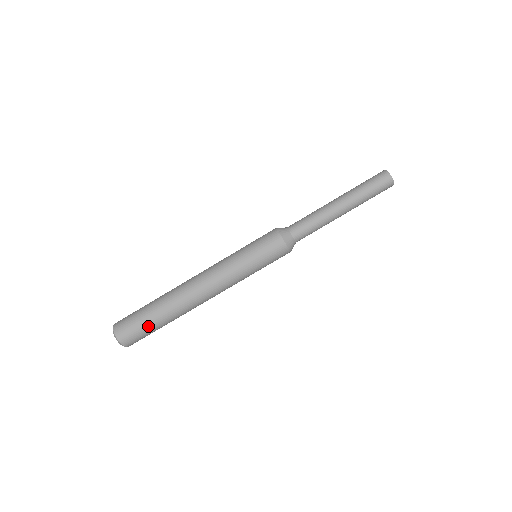
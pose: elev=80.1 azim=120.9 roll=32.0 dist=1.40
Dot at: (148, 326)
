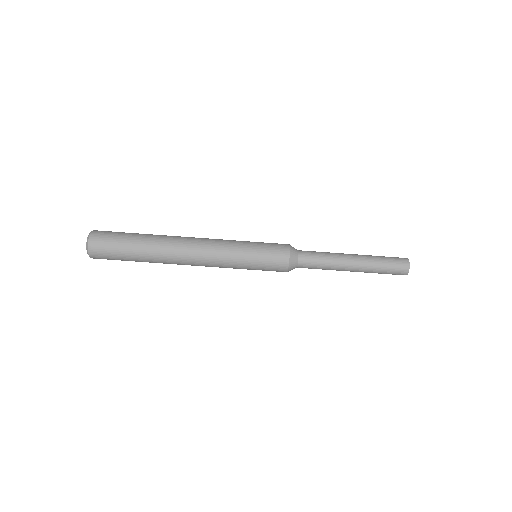
Dot at: (124, 241)
